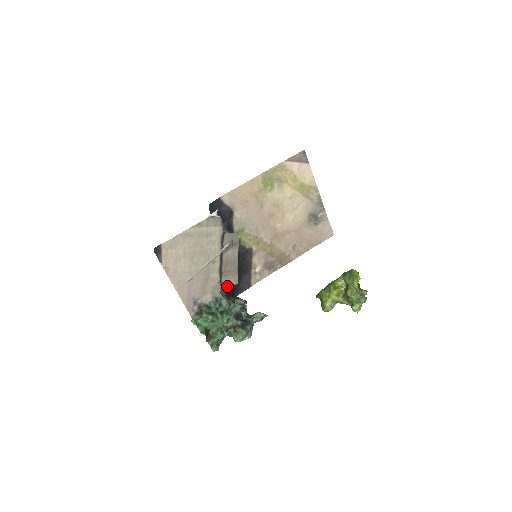
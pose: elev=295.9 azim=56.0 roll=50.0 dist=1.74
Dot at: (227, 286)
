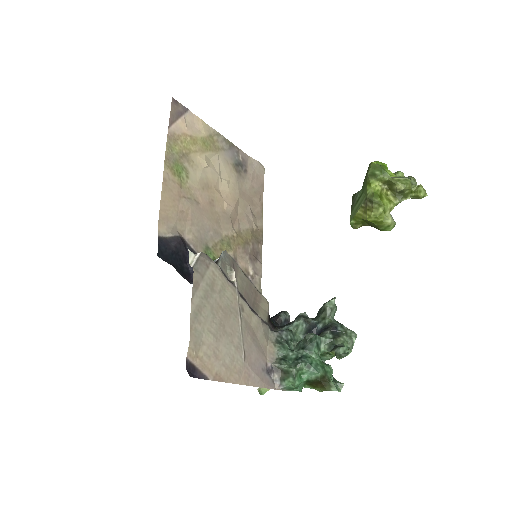
Dot at: (267, 317)
